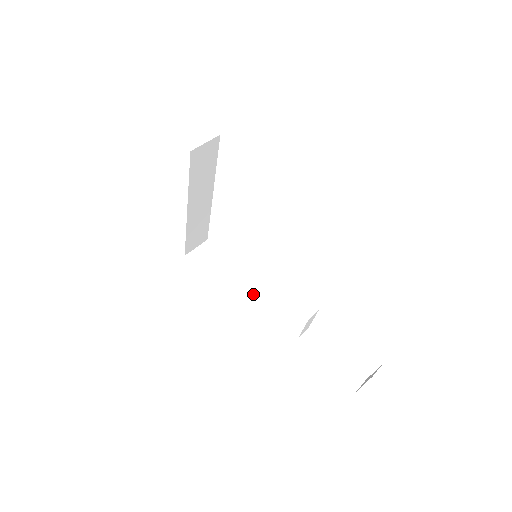
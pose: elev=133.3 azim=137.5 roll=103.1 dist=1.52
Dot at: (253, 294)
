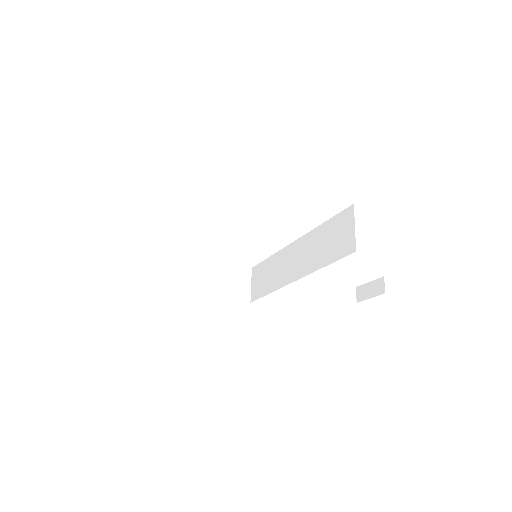
Dot at: (230, 276)
